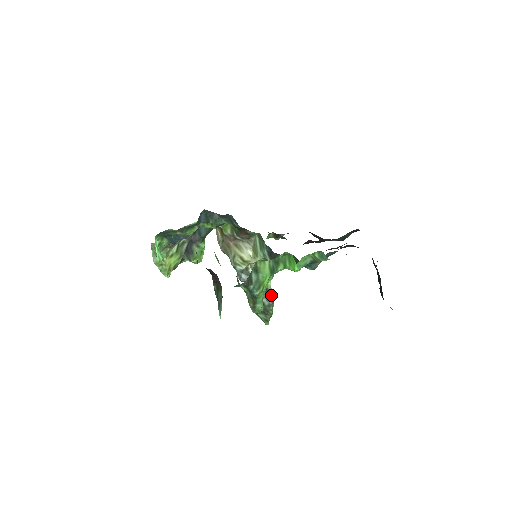
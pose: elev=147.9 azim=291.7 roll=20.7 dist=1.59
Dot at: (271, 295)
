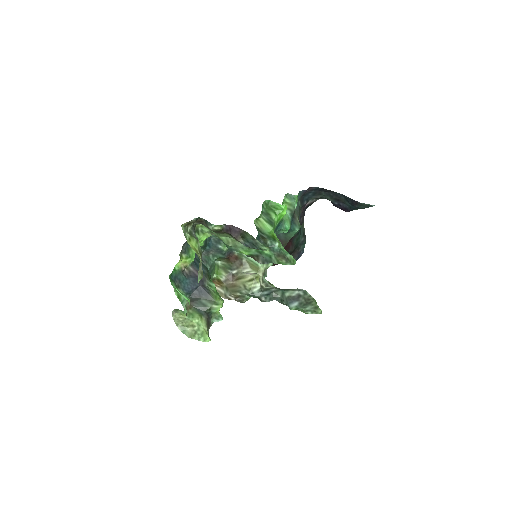
Dot at: occluded
